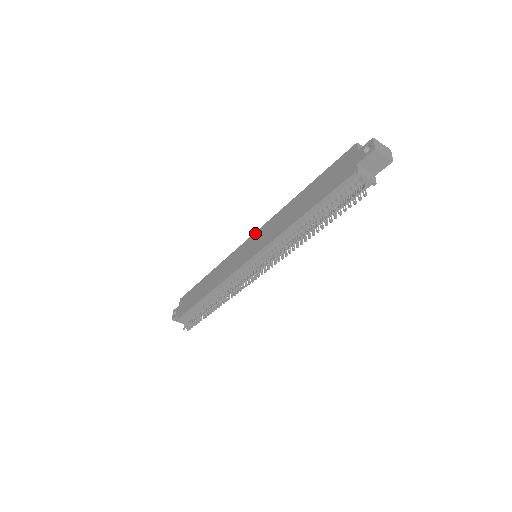
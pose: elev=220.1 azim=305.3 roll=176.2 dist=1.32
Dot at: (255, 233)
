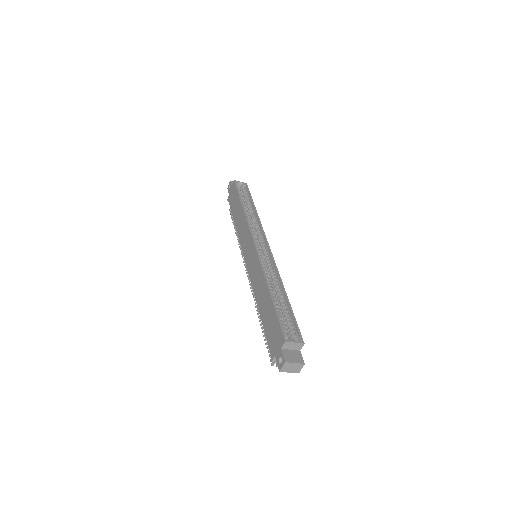
Dot at: (255, 249)
